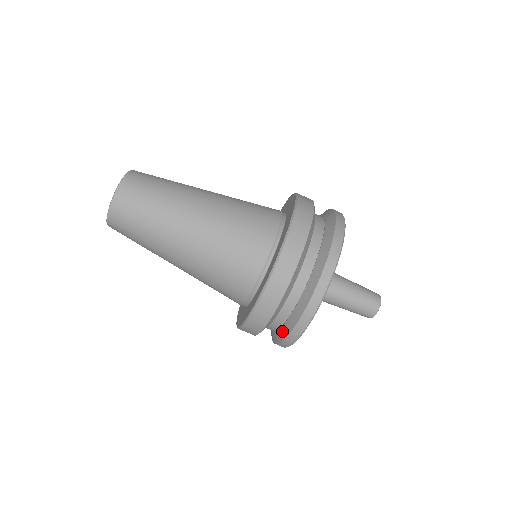
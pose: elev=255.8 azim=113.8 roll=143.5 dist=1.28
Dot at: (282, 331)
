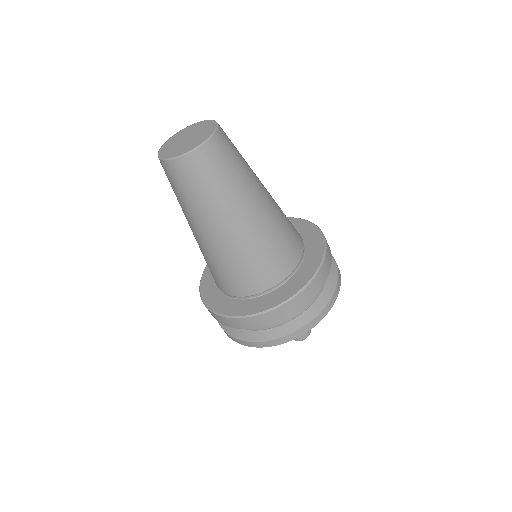
Dot at: occluded
